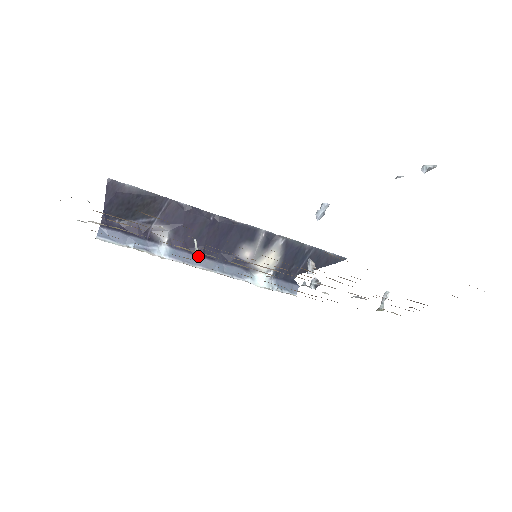
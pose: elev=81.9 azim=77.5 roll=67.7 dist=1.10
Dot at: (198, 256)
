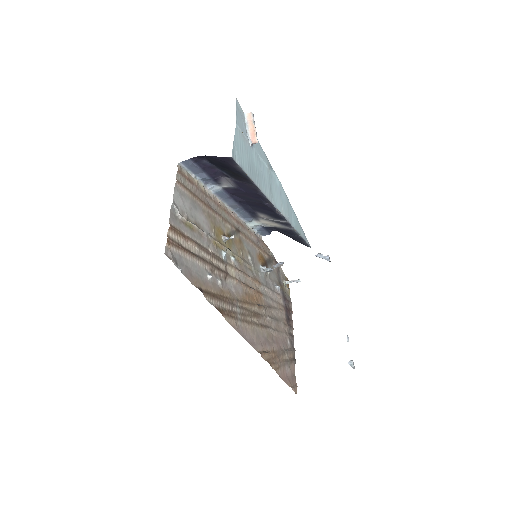
Dot at: (234, 200)
